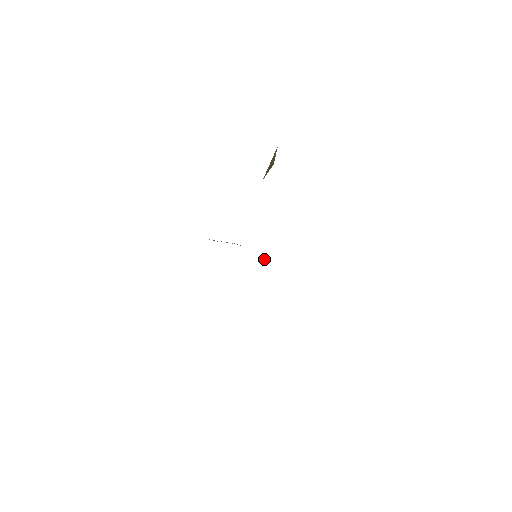
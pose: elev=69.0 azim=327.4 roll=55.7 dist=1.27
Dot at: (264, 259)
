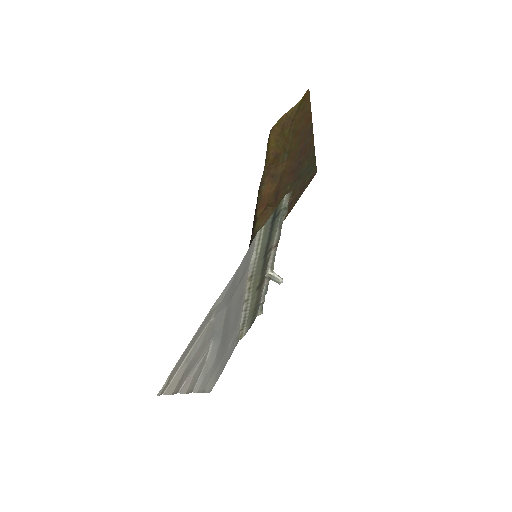
Dot at: (274, 275)
